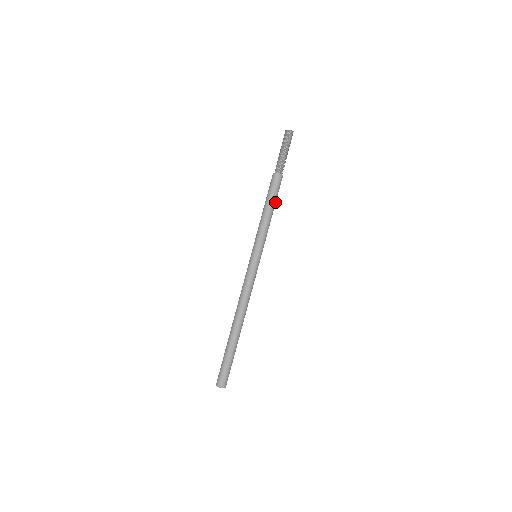
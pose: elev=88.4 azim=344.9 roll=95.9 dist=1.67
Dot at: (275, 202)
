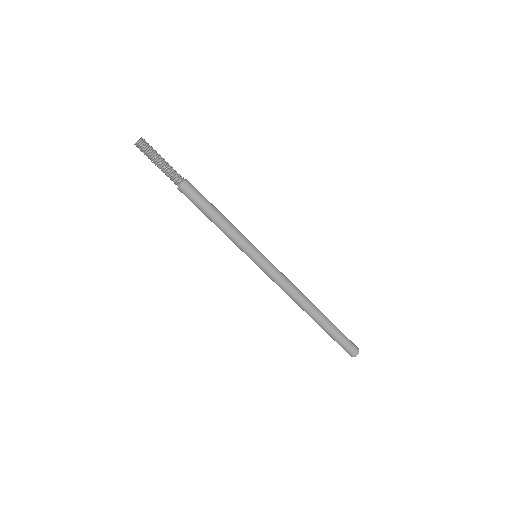
Dot at: (208, 209)
